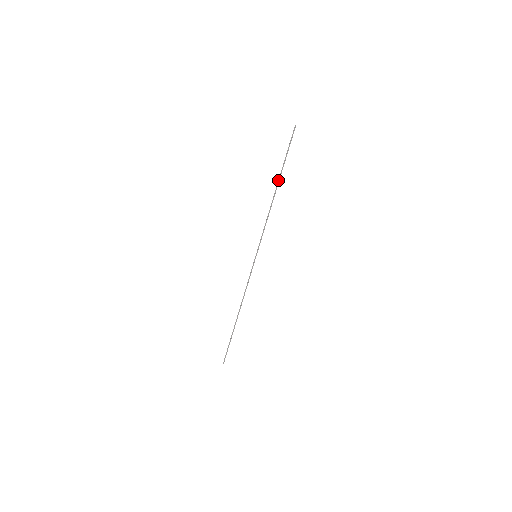
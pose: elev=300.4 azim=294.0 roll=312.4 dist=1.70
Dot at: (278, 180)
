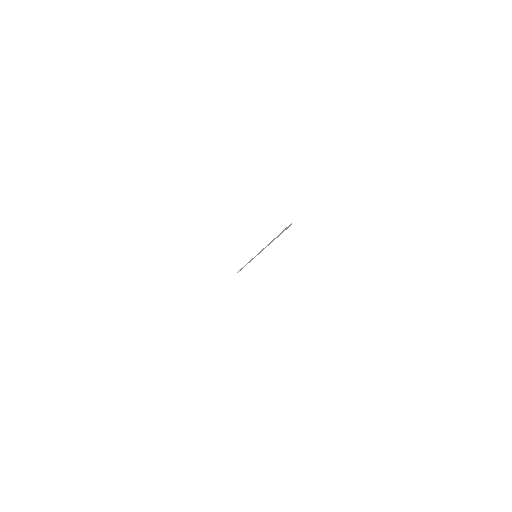
Dot at: (273, 239)
